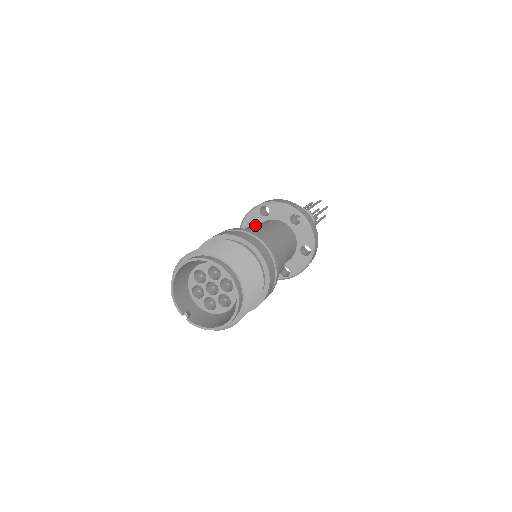
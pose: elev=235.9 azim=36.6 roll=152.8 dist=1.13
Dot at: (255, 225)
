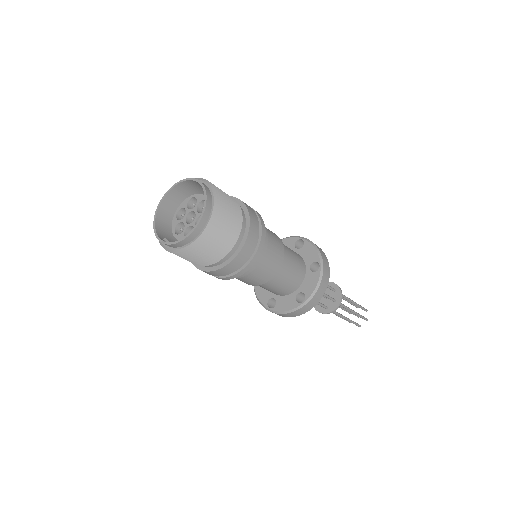
Dot at: occluded
